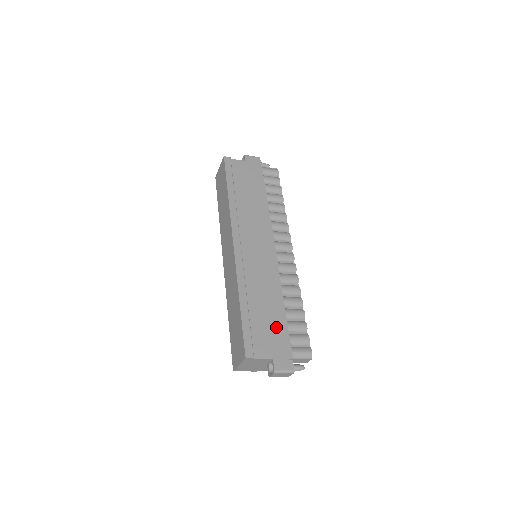
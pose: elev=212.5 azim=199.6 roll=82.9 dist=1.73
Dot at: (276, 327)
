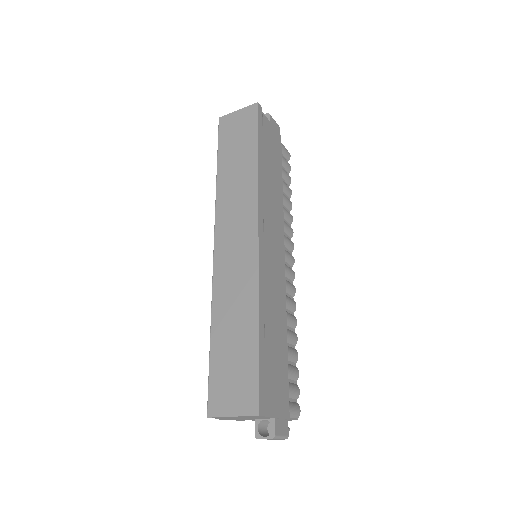
Dot at: (281, 371)
